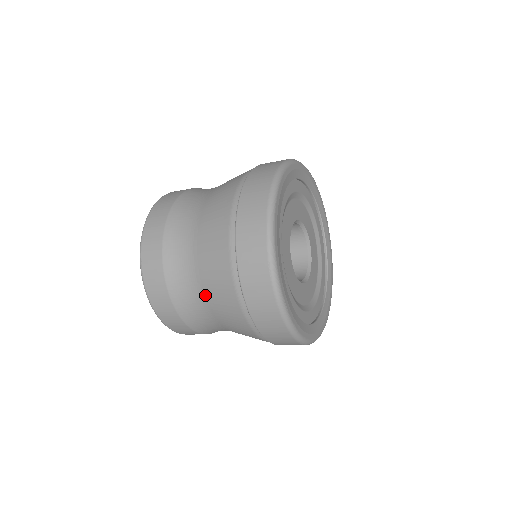
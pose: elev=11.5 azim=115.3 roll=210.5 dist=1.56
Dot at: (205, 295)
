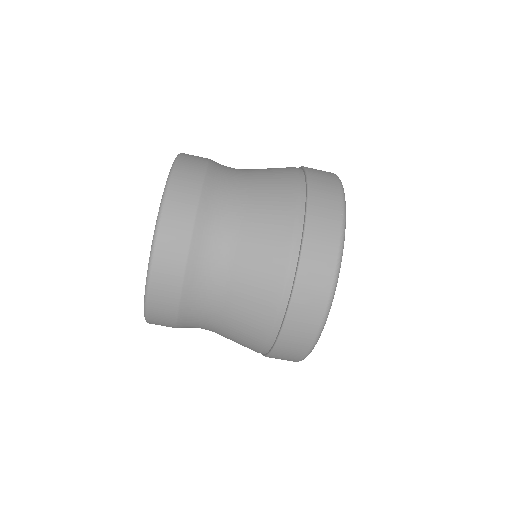
Dot at: (251, 169)
